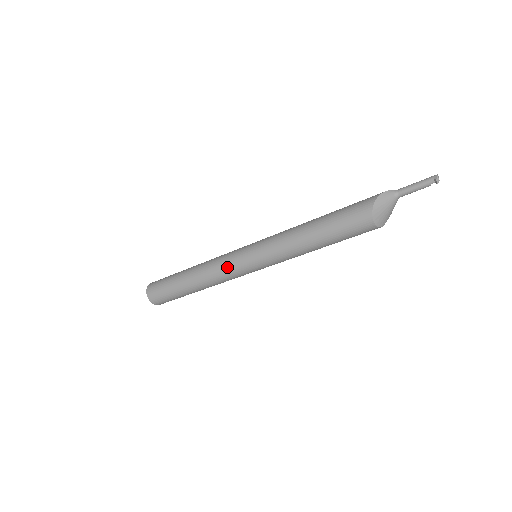
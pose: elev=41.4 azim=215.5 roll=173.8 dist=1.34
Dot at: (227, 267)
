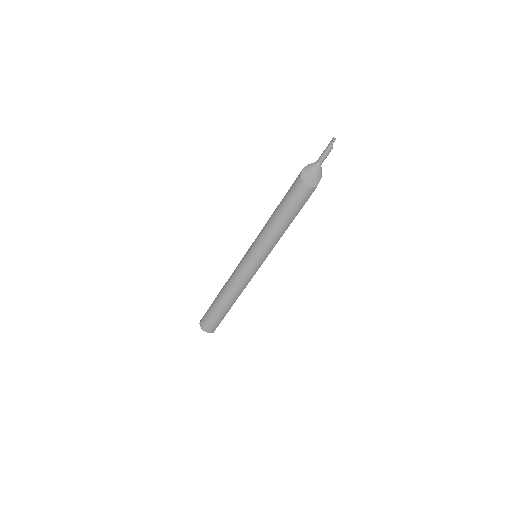
Dot at: (238, 271)
